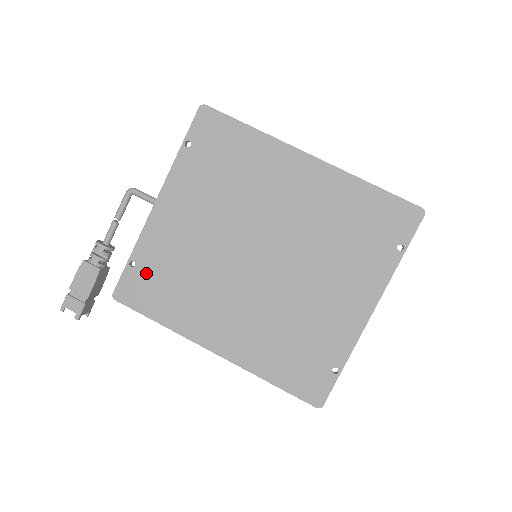
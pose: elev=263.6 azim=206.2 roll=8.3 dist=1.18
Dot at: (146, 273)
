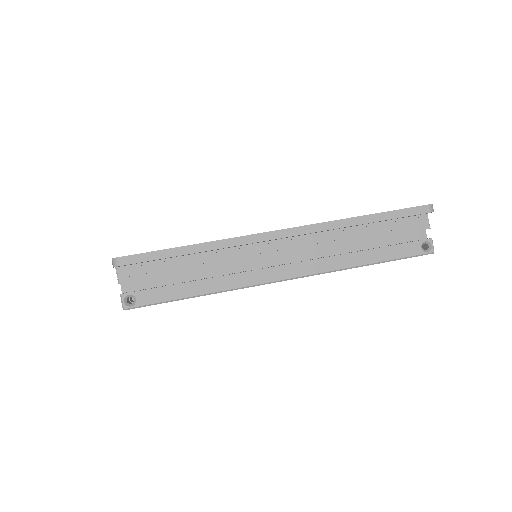
Dot at: occluded
